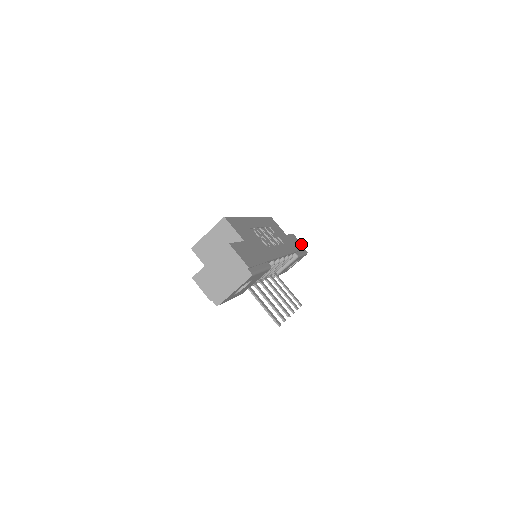
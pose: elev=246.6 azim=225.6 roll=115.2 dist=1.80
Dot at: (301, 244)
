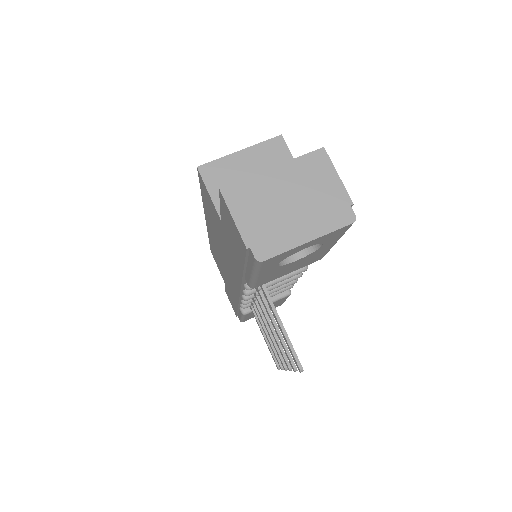
Dot at: occluded
